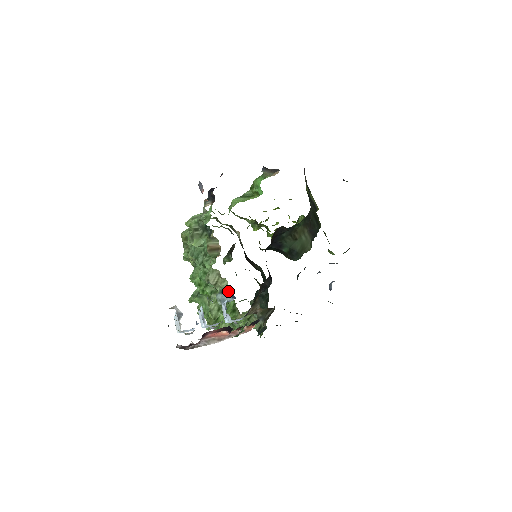
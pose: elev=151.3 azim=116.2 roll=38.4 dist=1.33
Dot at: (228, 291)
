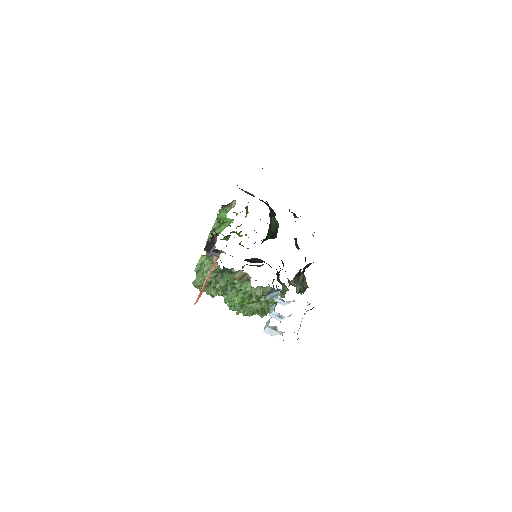
Dot at: (272, 290)
